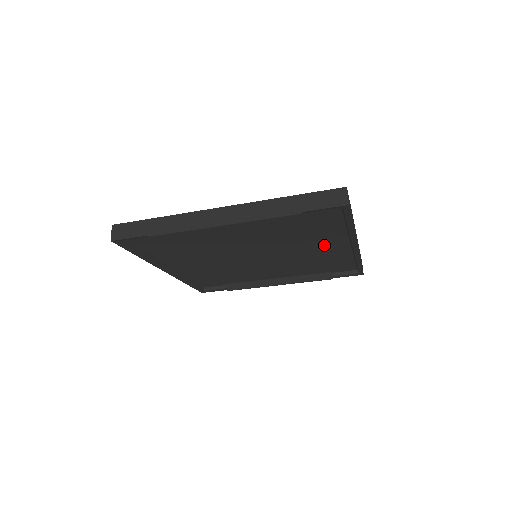
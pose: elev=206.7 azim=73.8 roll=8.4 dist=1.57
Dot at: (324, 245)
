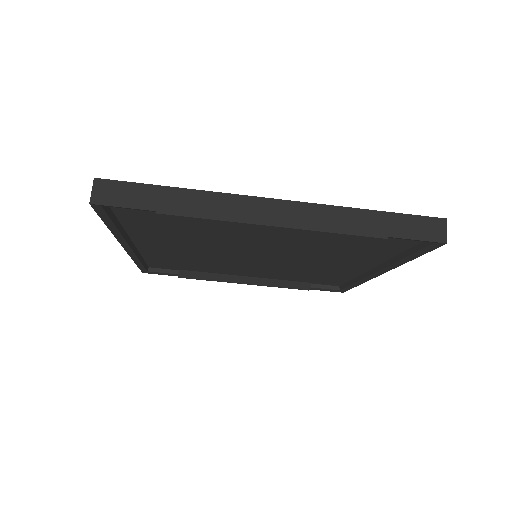
Dot at: (345, 263)
